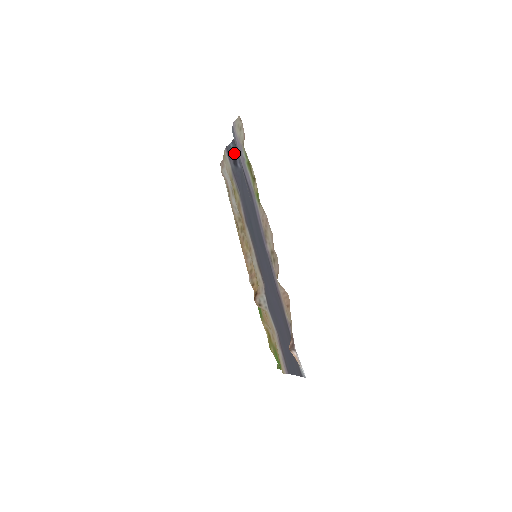
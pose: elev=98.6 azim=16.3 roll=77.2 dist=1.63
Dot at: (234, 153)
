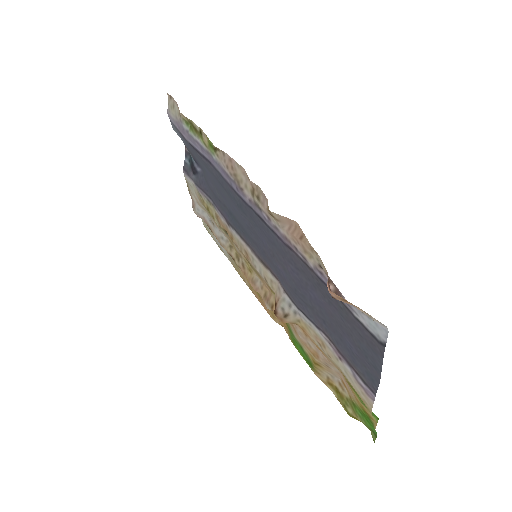
Dot at: (191, 164)
